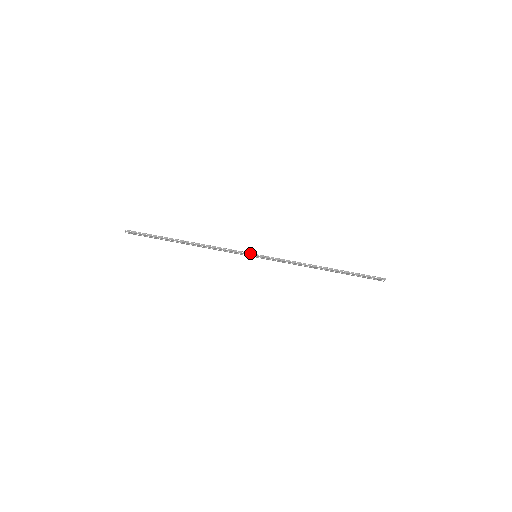
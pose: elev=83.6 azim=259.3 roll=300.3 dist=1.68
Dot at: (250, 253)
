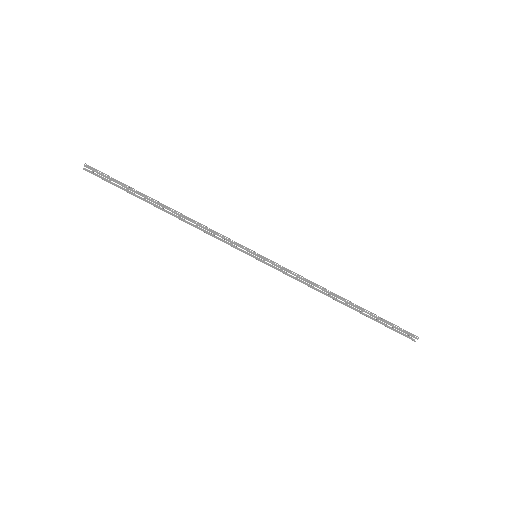
Dot at: (249, 249)
